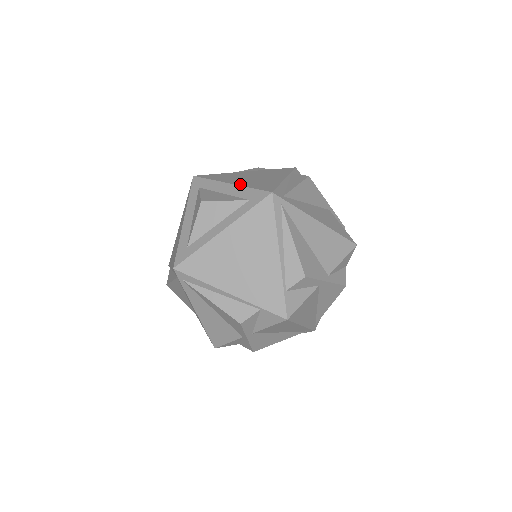
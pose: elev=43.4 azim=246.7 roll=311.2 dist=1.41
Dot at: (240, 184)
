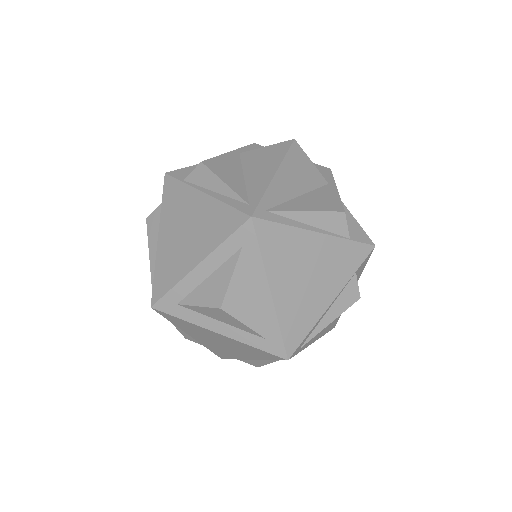
Dot at: (278, 306)
